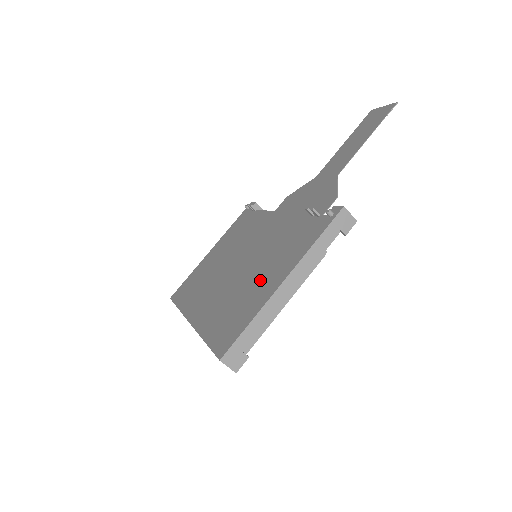
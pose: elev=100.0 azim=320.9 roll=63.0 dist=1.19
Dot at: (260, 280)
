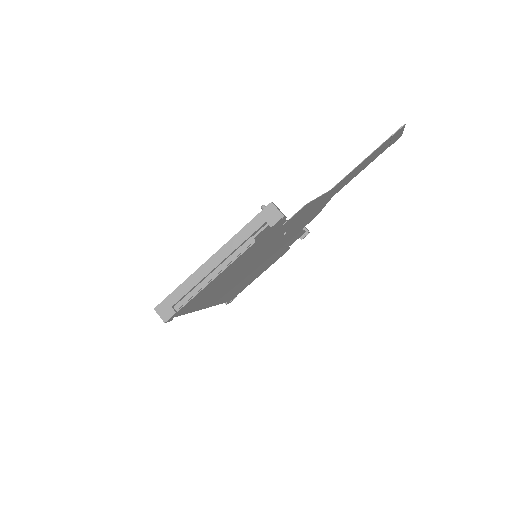
Dot at: occluded
